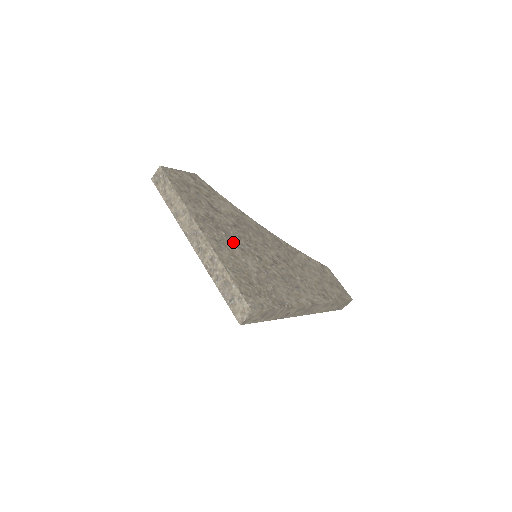
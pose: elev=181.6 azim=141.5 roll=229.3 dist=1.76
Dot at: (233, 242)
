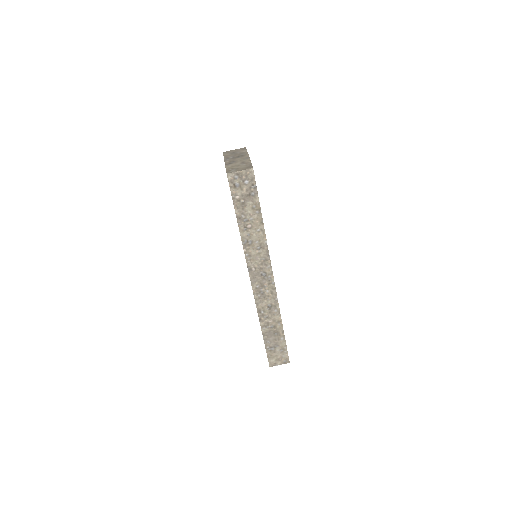
Dot at: occluded
